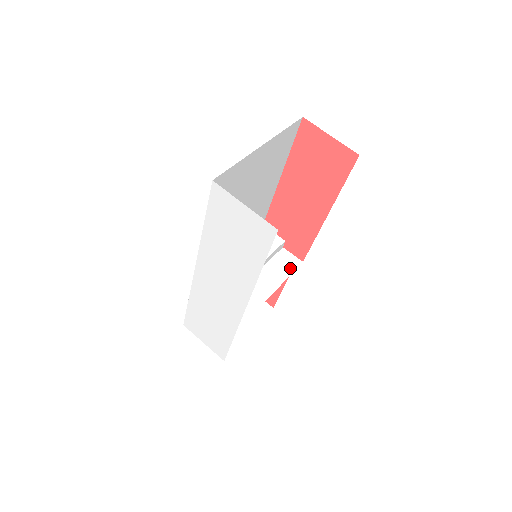
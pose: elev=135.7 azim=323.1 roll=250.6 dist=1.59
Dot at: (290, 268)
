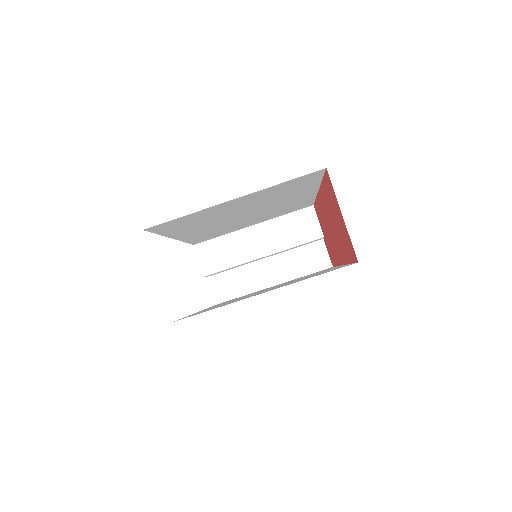
Dot at: (313, 267)
